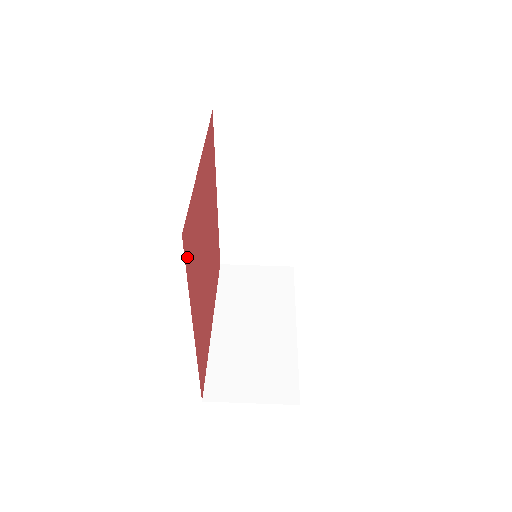
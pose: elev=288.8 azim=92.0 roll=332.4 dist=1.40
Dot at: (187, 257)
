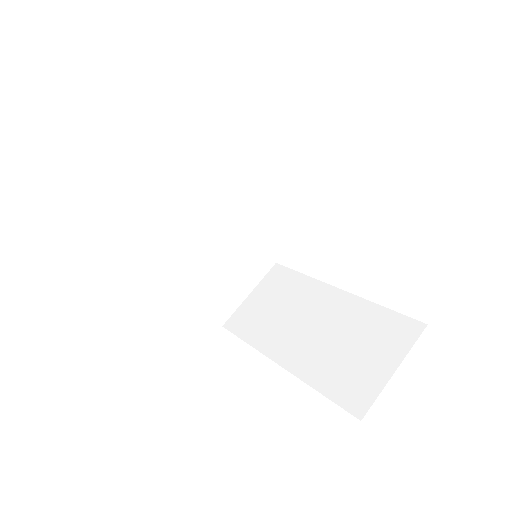
Dot at: occluded
